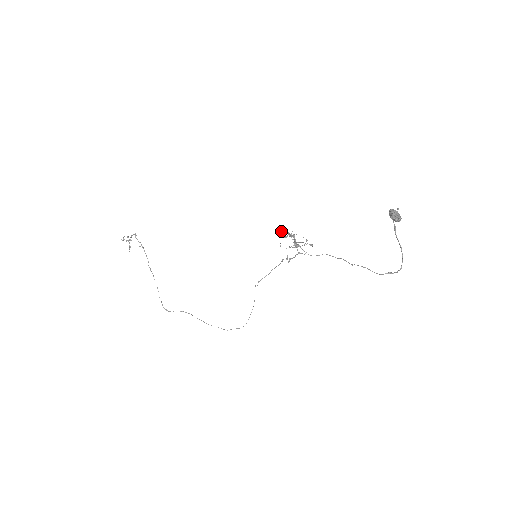
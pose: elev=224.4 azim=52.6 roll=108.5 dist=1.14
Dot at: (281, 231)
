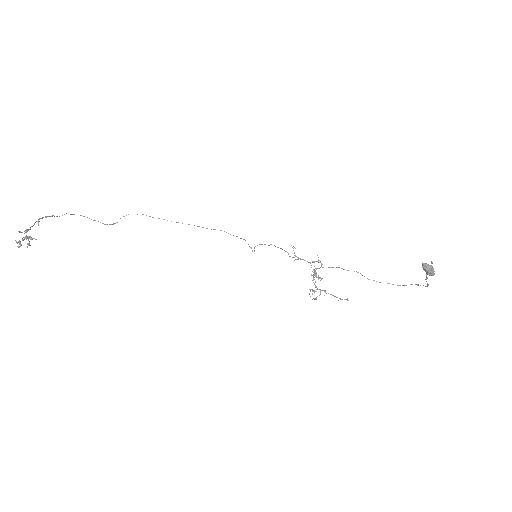
Dot at: occluded
